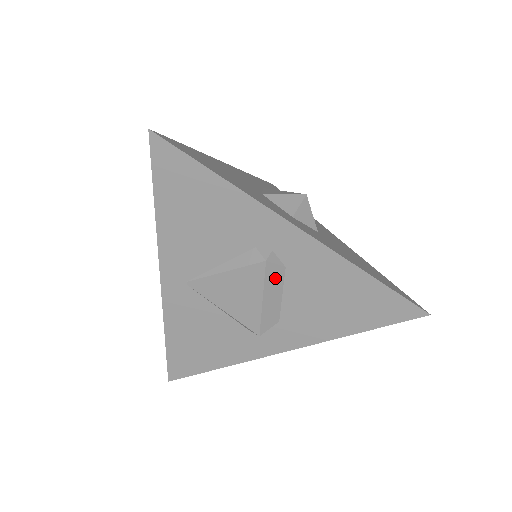
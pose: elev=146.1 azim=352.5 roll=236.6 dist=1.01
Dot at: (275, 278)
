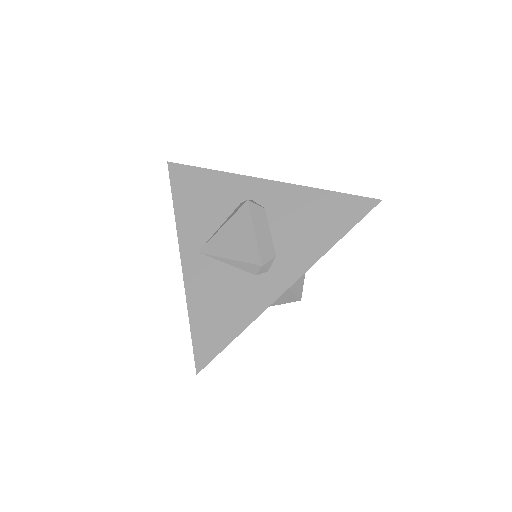
Dot at: (259, 215)
